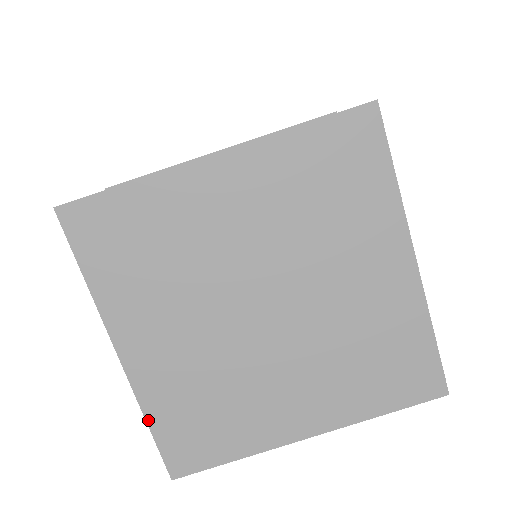
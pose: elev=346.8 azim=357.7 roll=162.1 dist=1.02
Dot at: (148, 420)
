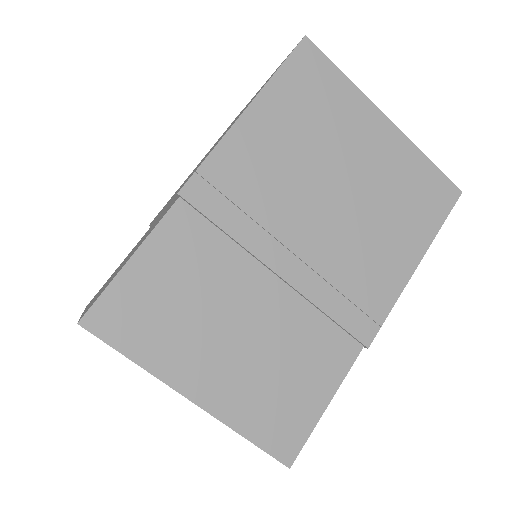
Dot at: occluded
